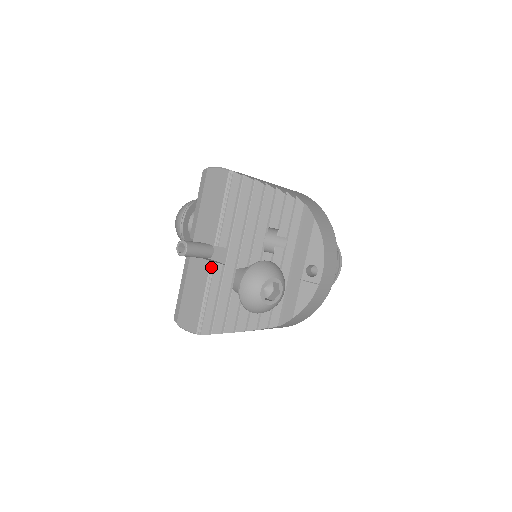
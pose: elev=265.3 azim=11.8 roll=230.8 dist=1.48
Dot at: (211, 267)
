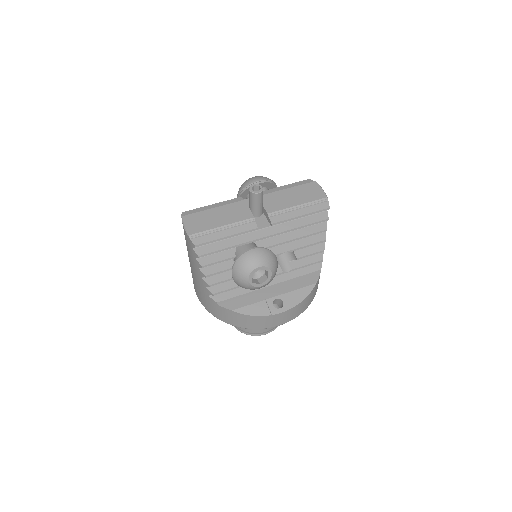
Dot at: (250, 220)
